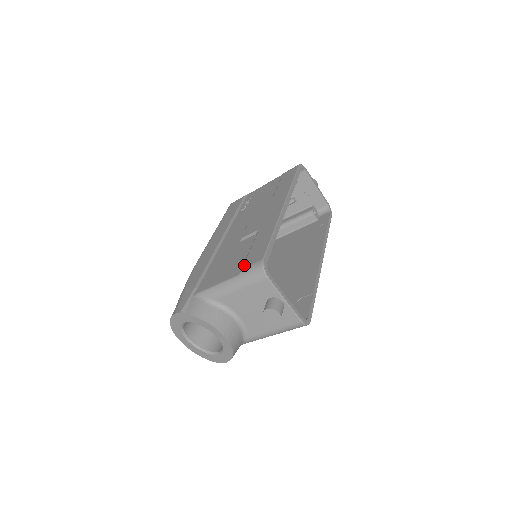
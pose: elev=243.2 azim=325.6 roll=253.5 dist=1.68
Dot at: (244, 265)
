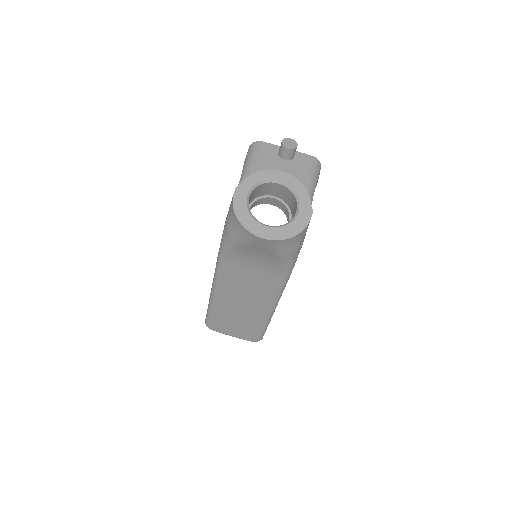
Dot at: (244, 163)
